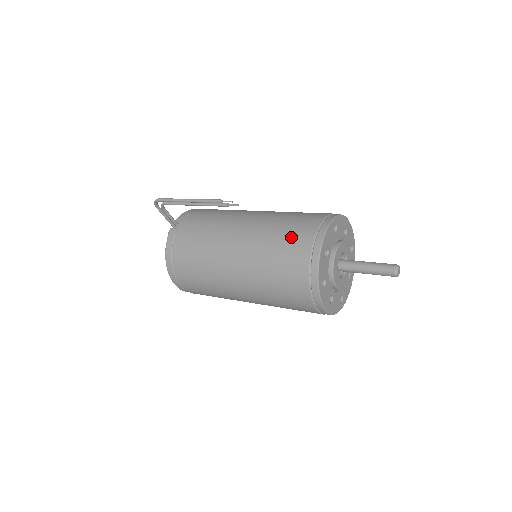
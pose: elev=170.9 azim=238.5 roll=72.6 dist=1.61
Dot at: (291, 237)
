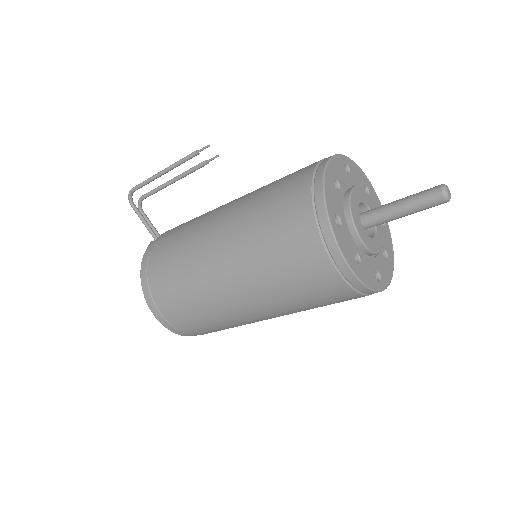
Dot at: (287, 179)
